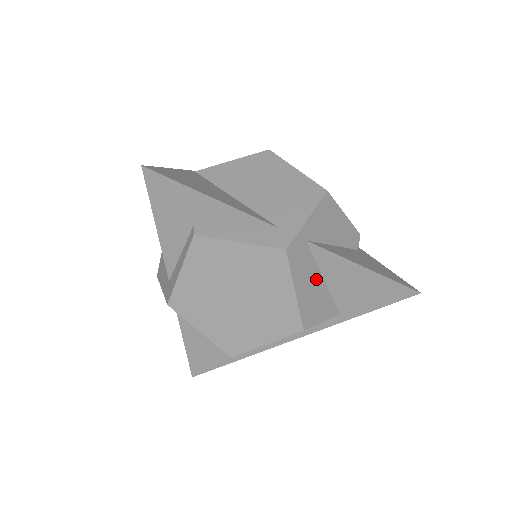
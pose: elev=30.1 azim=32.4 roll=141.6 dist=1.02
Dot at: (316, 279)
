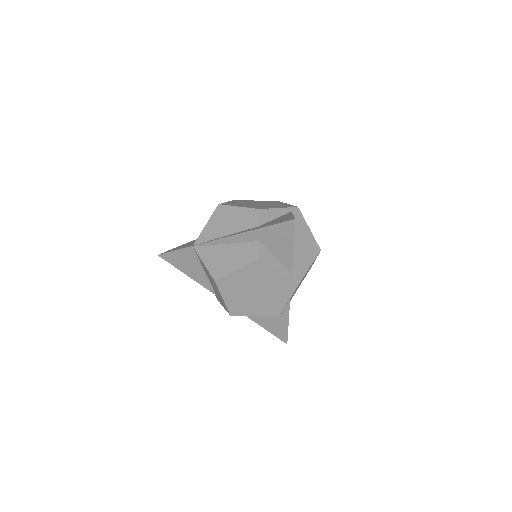
Dot at: occluded
